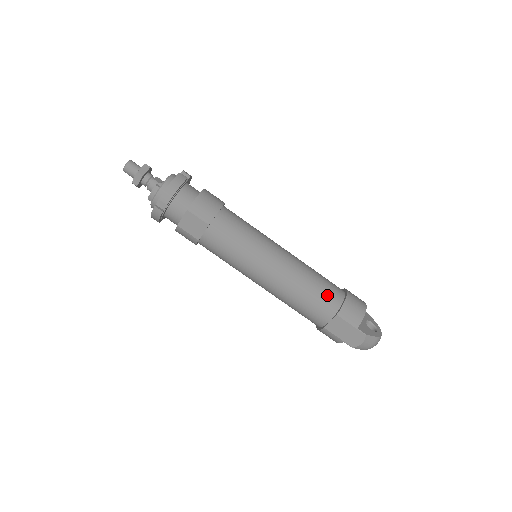
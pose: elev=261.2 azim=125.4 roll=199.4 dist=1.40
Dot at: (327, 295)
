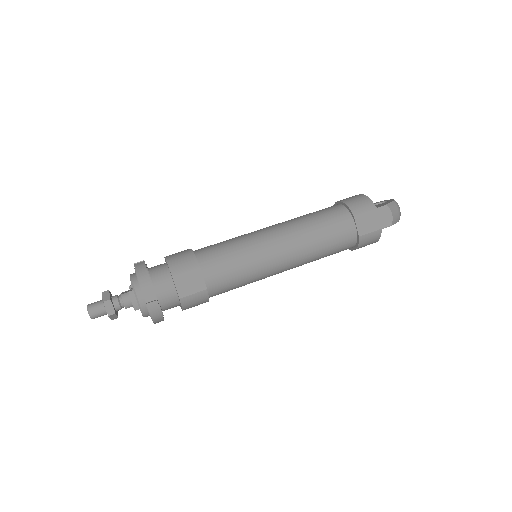
Dot at: (331, 214)
